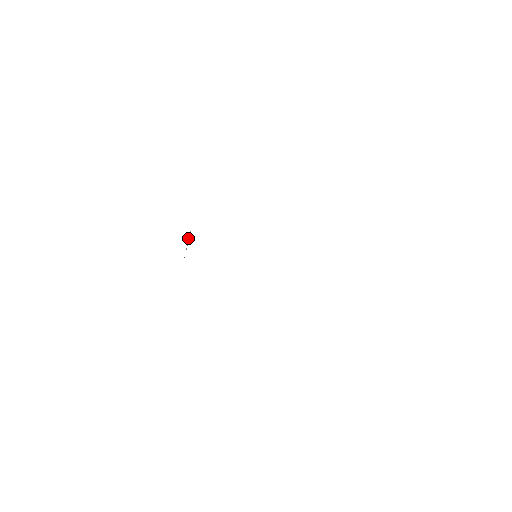
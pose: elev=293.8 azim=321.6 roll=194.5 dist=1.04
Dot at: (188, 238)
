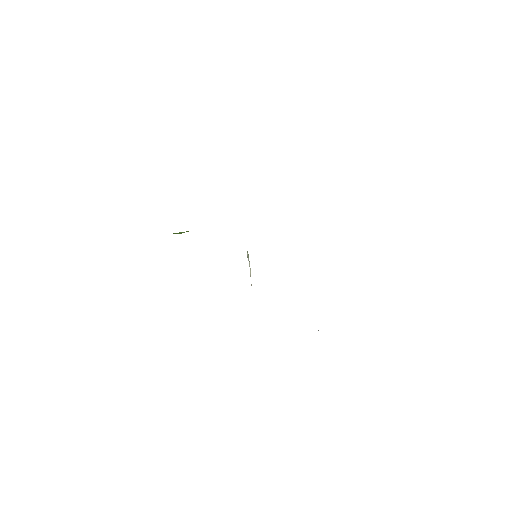
Dot at: (248, 260)
